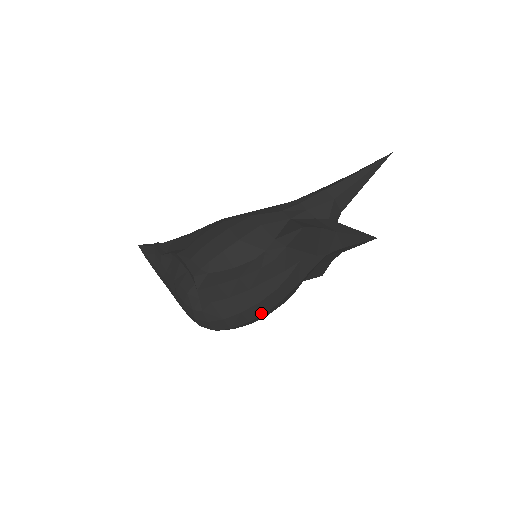
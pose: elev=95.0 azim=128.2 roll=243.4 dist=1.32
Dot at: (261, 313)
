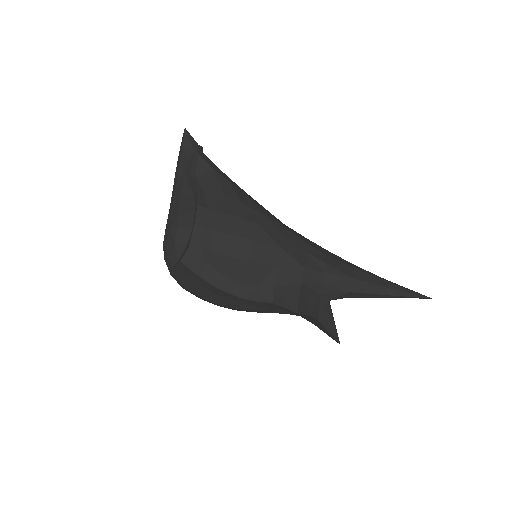
Dot at: (213, 303)
